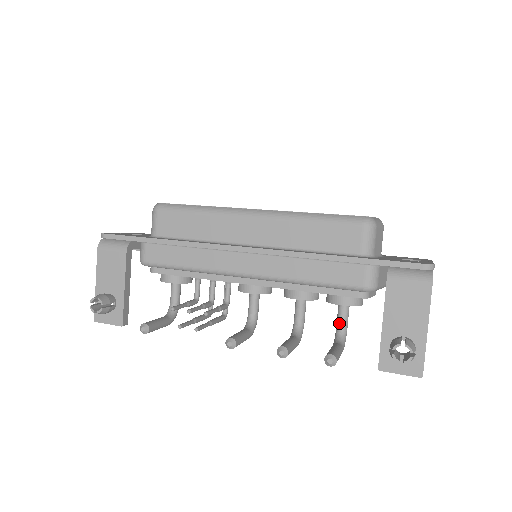
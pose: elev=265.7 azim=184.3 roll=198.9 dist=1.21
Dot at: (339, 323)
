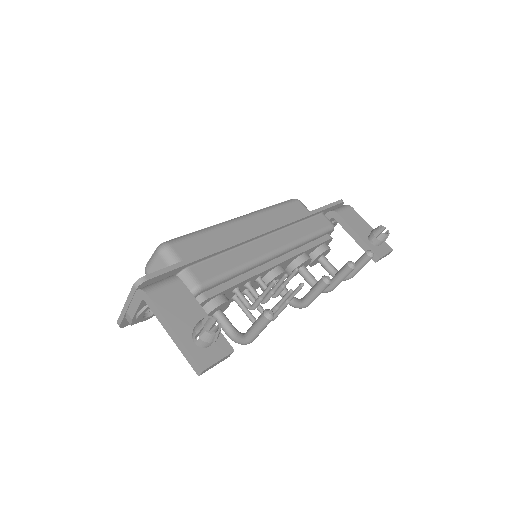
Dot at: (332, 267)
